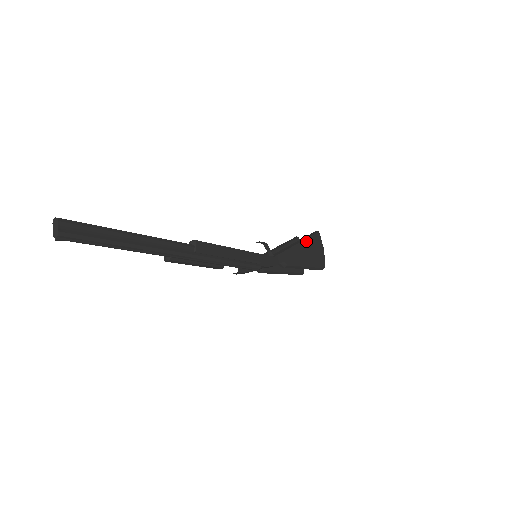
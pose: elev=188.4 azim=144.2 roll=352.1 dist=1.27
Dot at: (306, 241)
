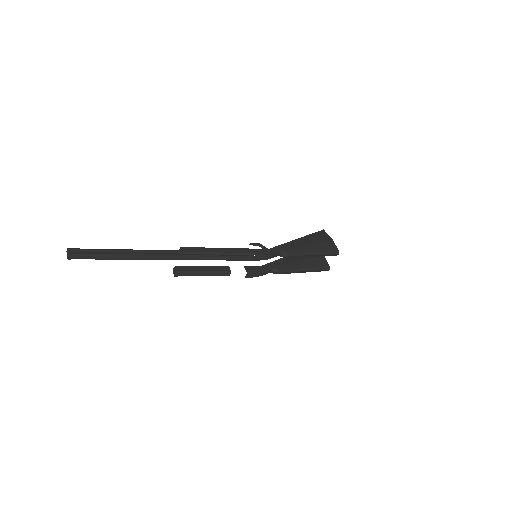
Dot at: (307, 237)
